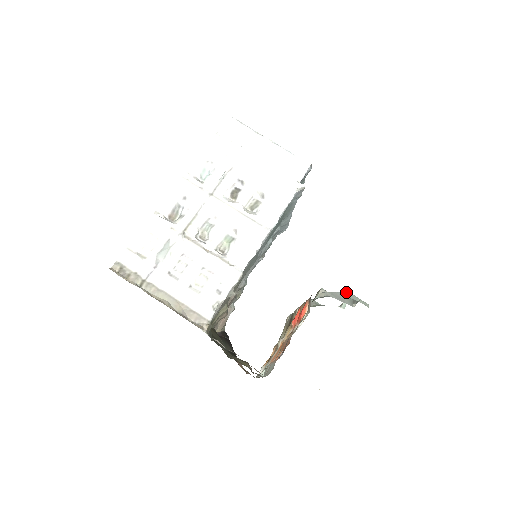
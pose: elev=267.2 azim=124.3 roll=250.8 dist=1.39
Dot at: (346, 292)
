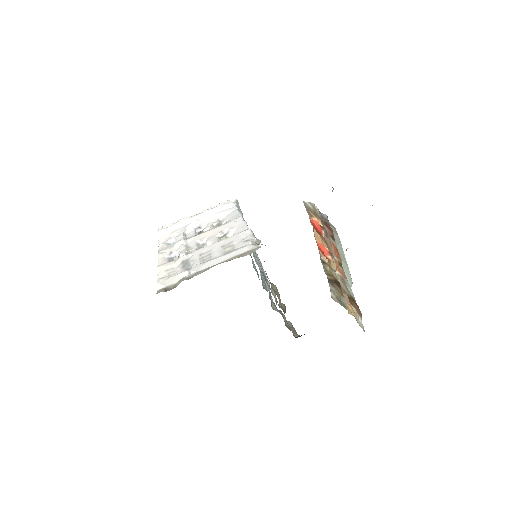
Dot at: occluded
